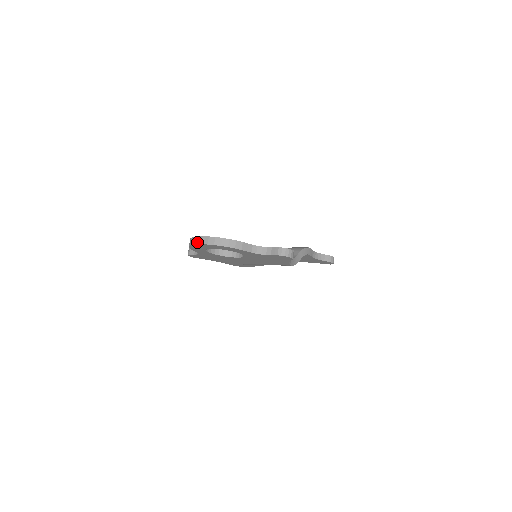
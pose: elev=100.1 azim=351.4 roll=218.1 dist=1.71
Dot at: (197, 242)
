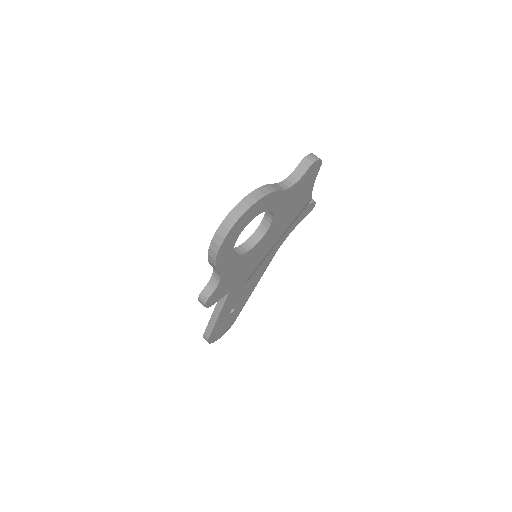
Dot at: (227, 228)
